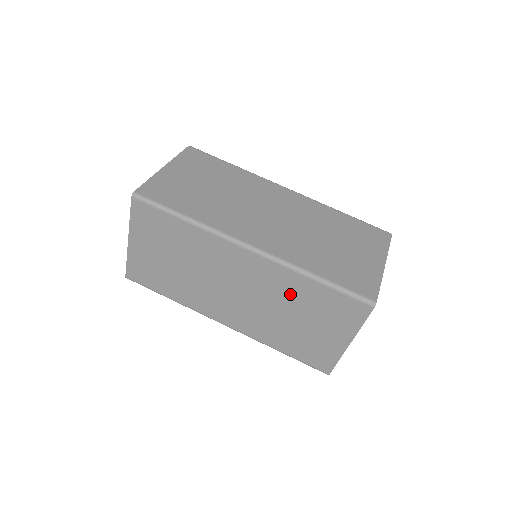
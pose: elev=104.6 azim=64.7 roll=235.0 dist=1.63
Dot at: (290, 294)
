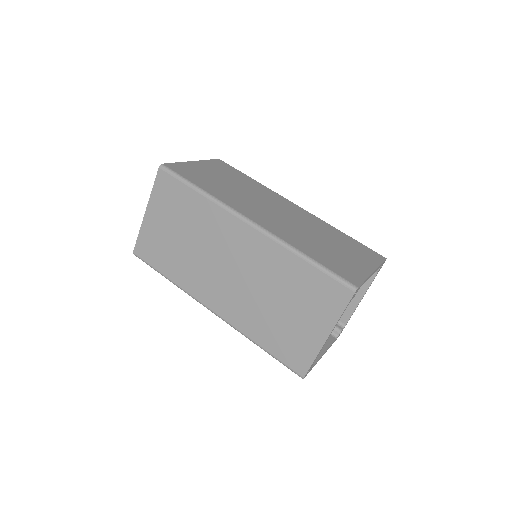
Dot at: (278, 274)
